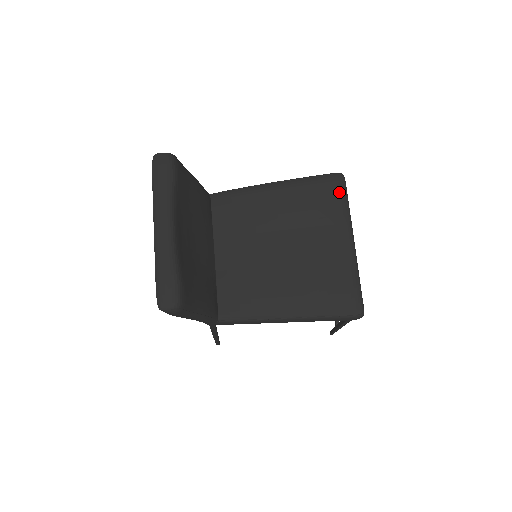
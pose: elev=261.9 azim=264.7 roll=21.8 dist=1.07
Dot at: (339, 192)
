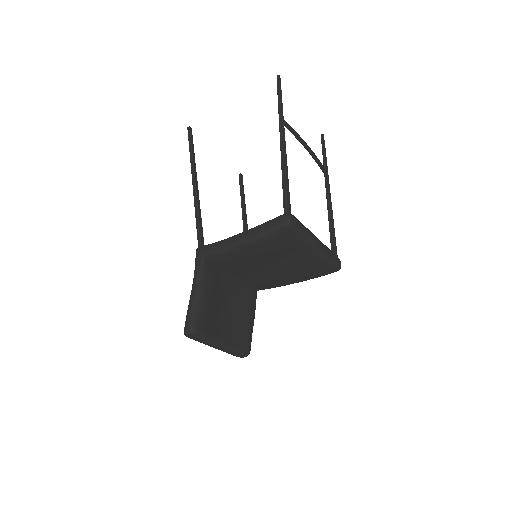
Dot at: (294, 236)
